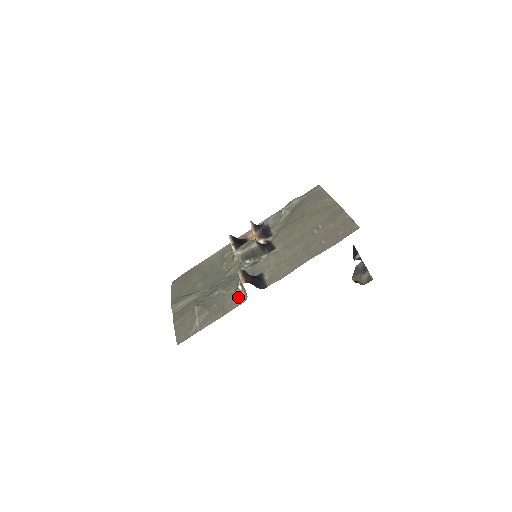
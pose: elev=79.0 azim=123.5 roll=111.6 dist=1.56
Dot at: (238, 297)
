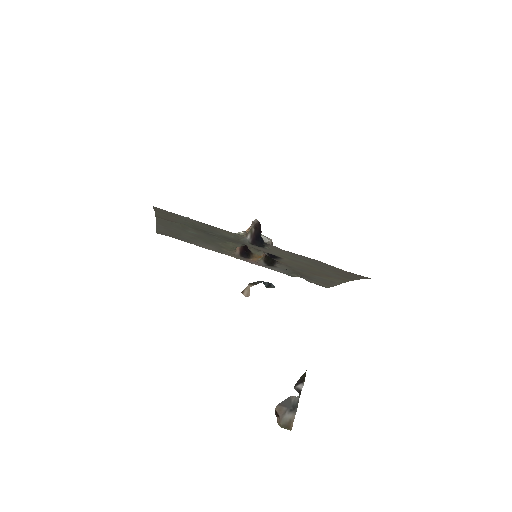
Dot at: occluded
